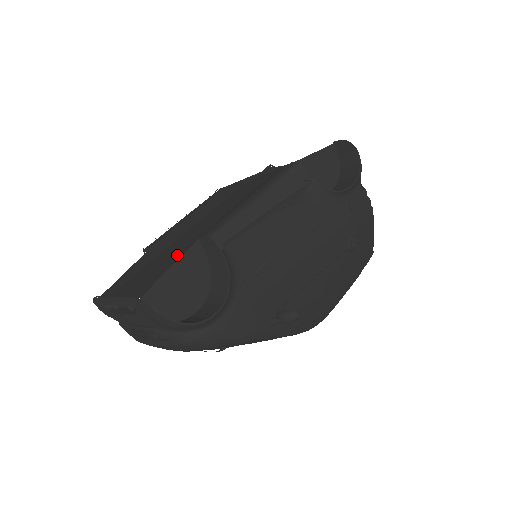
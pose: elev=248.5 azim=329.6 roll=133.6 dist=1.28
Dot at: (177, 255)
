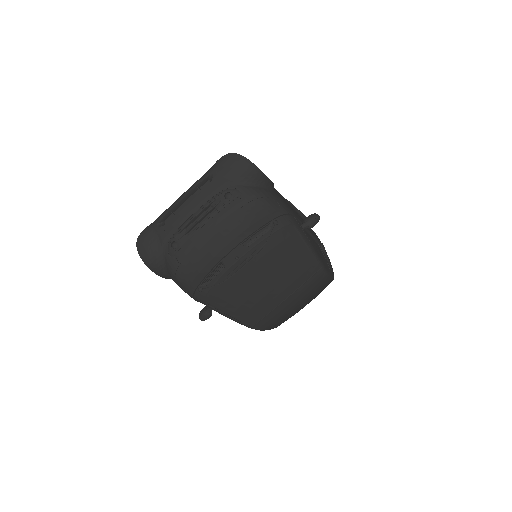
Dot at: occluded
